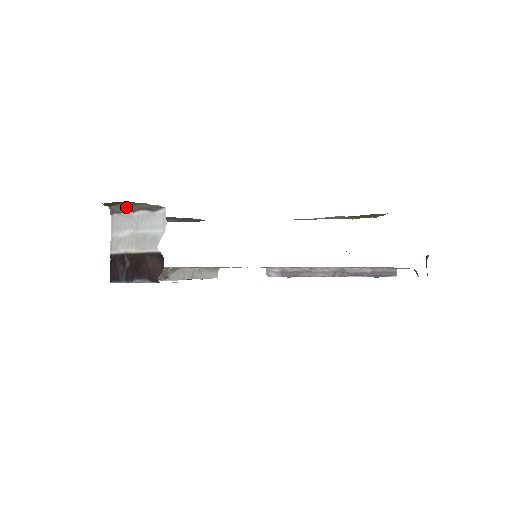
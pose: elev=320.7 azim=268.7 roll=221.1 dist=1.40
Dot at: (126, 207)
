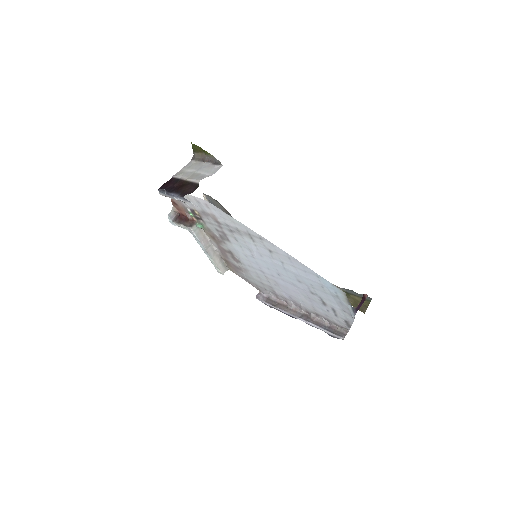
Dot at: (203, 157)
